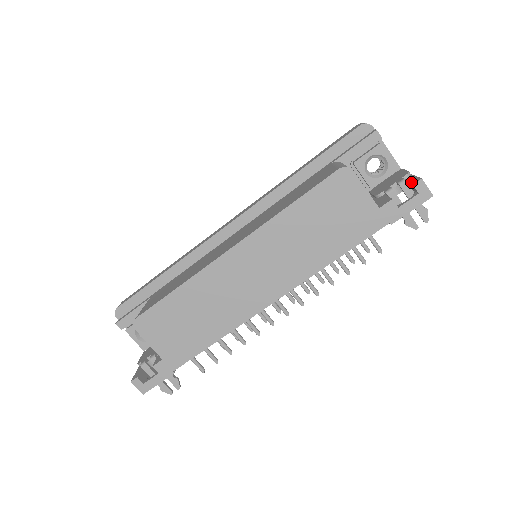
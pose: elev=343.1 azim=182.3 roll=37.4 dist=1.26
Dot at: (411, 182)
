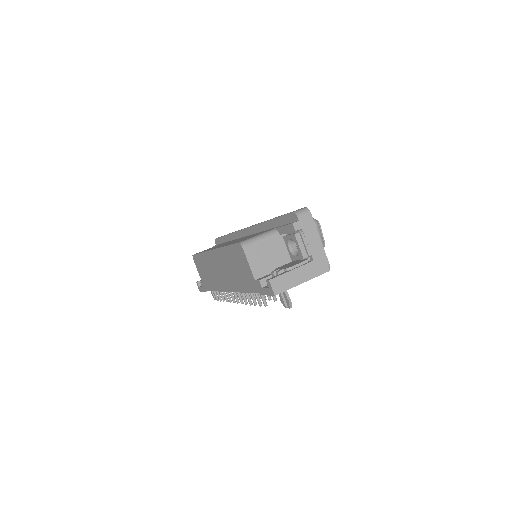
Dot at: (272, 277)
